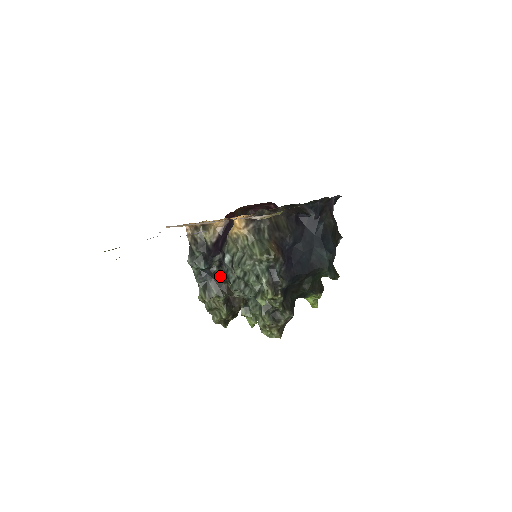
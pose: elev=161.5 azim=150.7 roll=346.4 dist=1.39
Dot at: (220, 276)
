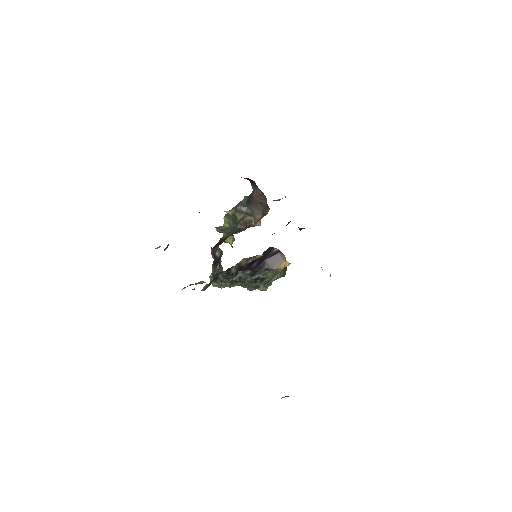
Dot at: (223, 272)
